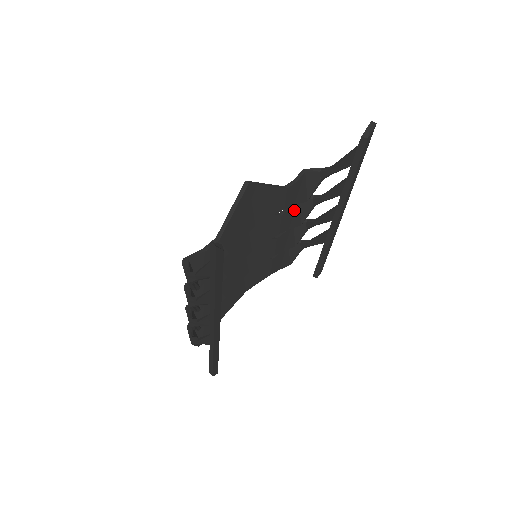
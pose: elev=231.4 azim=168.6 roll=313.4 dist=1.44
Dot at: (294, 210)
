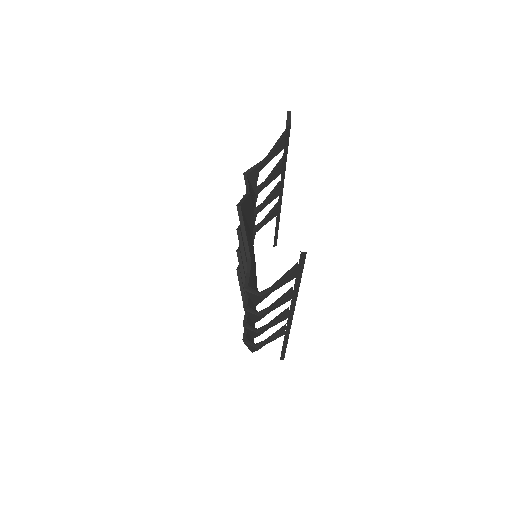
Dot at: occluded
